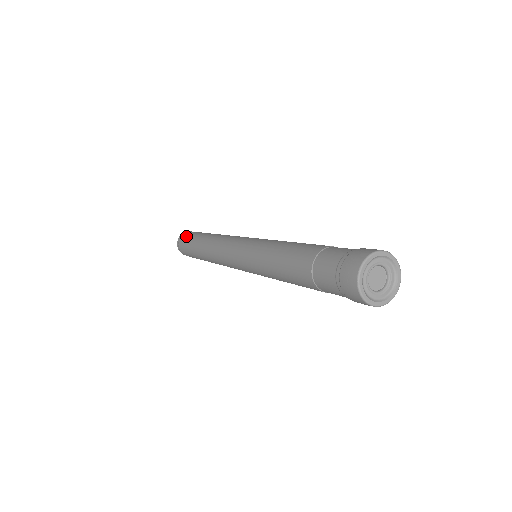
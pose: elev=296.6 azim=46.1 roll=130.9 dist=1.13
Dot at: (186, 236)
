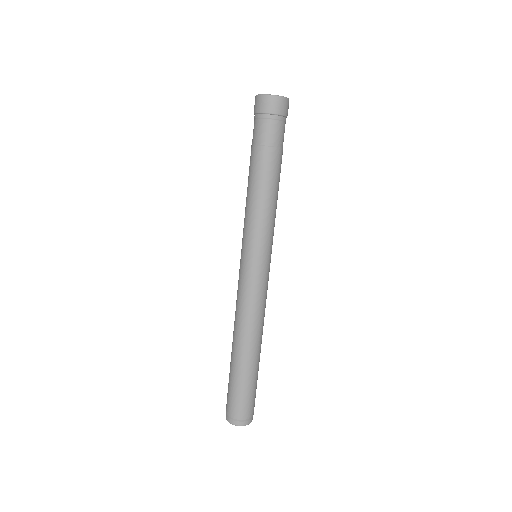
Dot at: occluded
